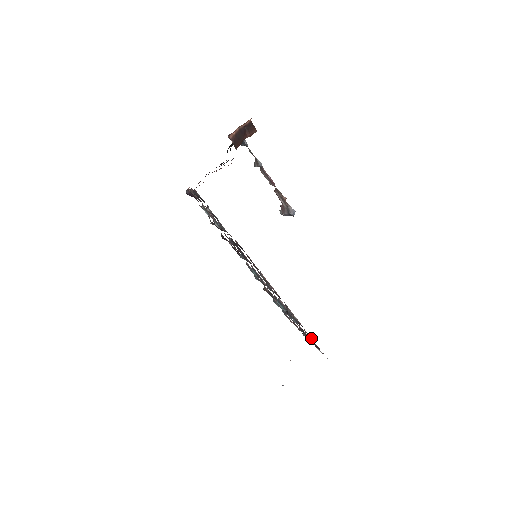
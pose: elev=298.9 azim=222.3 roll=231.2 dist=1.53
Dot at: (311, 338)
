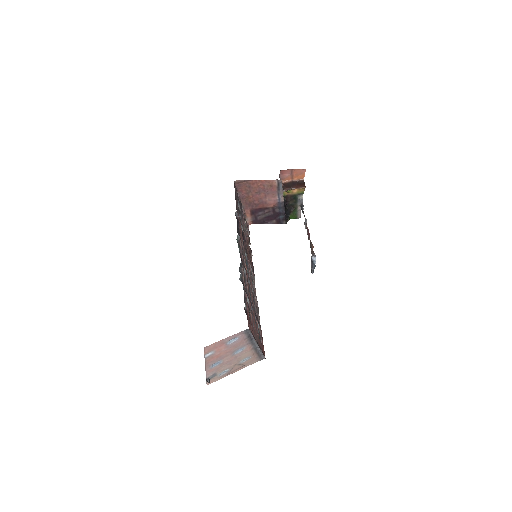
Dot at: (247, 306)
